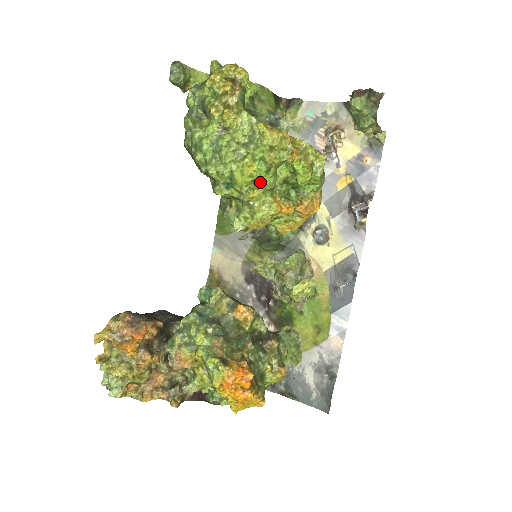
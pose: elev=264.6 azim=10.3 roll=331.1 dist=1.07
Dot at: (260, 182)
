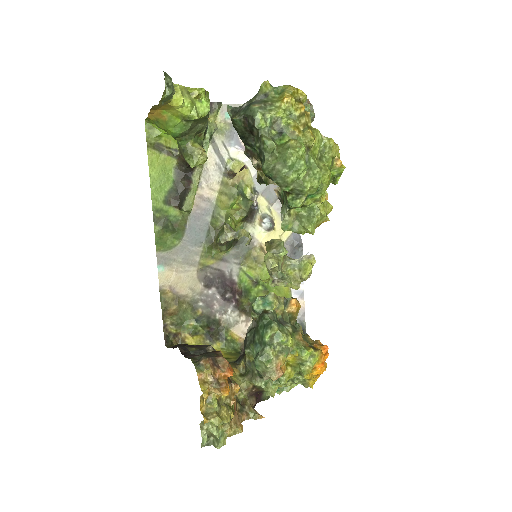
Dot at: occluded
